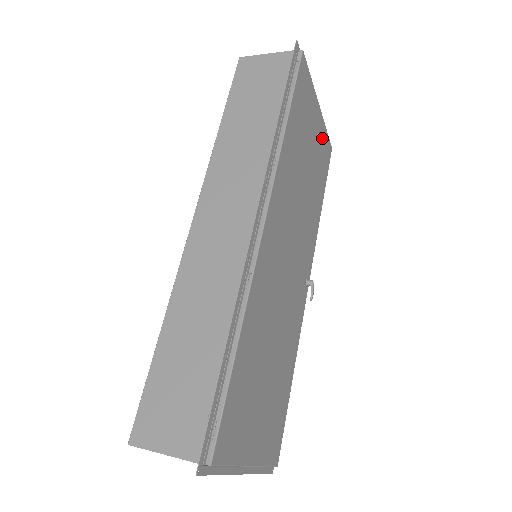
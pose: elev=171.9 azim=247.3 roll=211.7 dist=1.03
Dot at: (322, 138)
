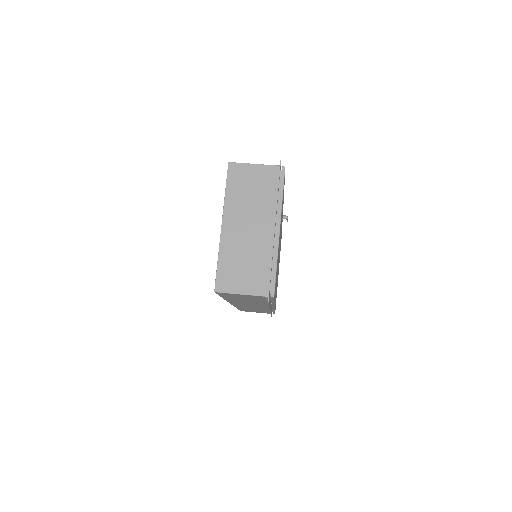
Dot at: occluded
